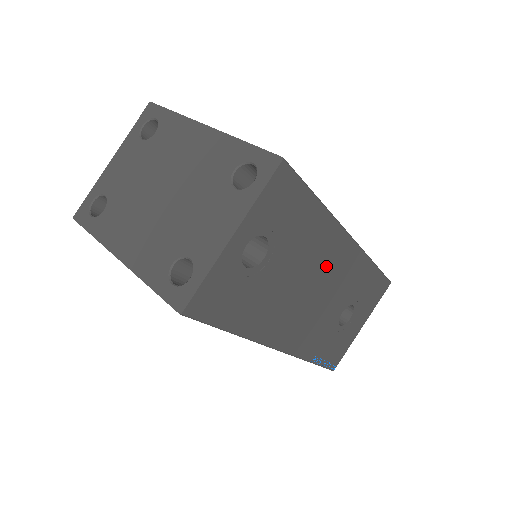
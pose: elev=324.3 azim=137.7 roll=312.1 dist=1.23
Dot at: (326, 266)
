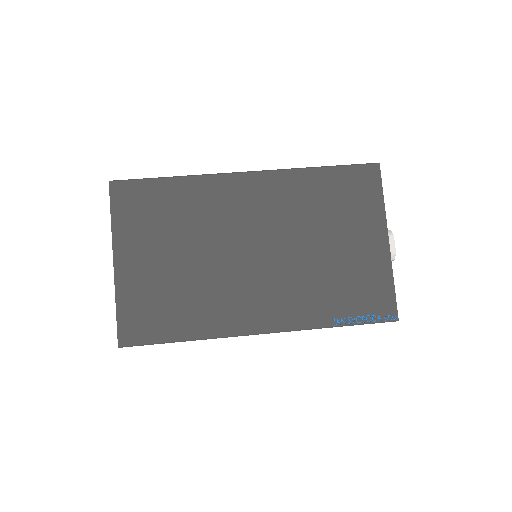
Dot at: occluded
